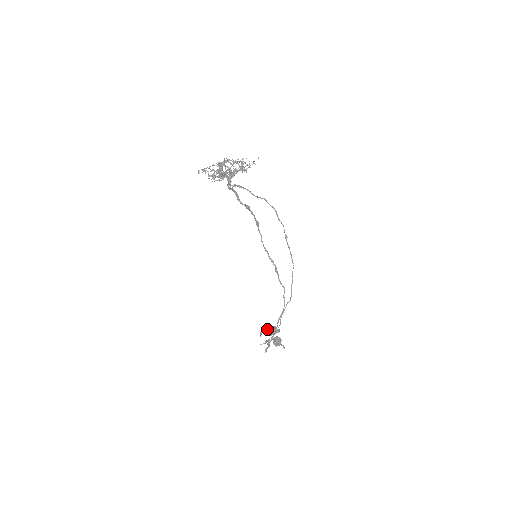
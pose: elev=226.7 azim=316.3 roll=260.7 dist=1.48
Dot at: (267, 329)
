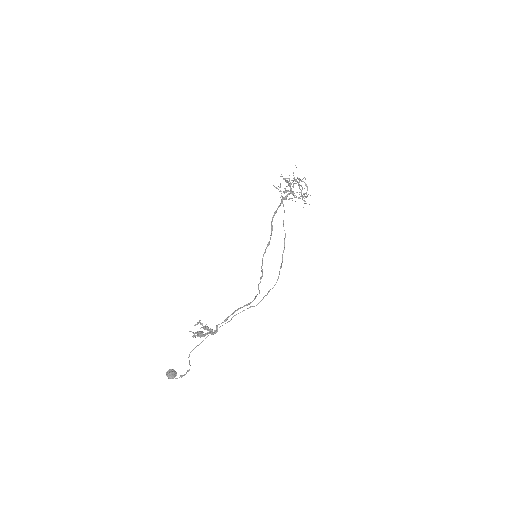
Dot at: (203, 326)
